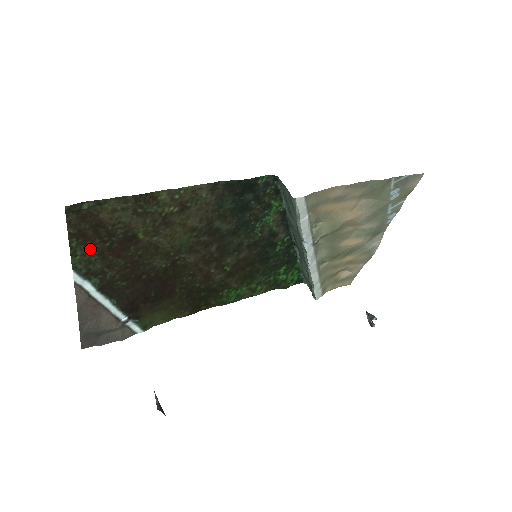
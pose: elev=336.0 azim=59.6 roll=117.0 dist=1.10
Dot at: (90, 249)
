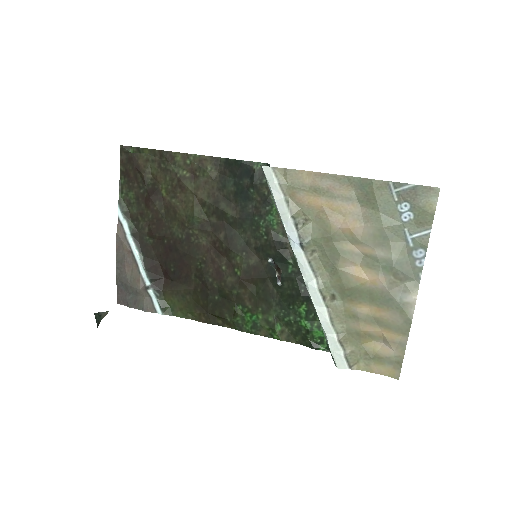
Dot at: (131, 191)
